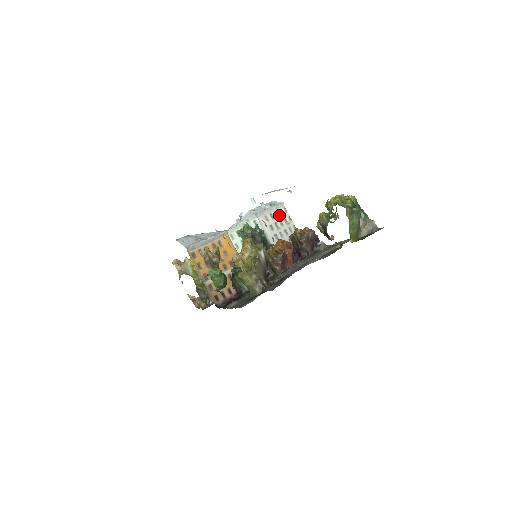
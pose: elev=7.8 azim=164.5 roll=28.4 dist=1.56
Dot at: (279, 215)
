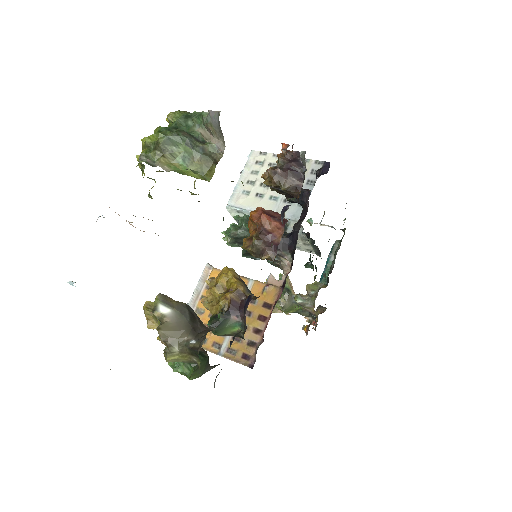
Dot at: (259, 170)
